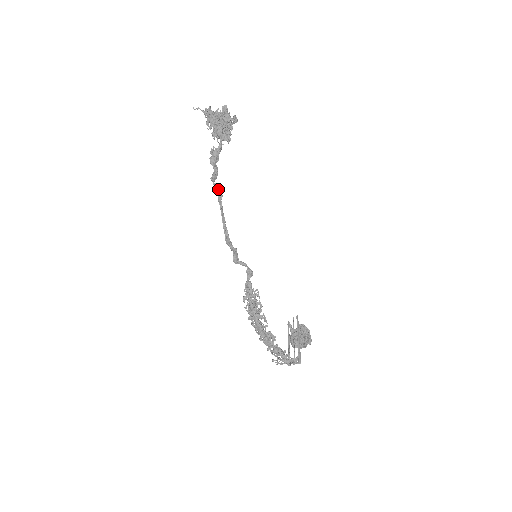
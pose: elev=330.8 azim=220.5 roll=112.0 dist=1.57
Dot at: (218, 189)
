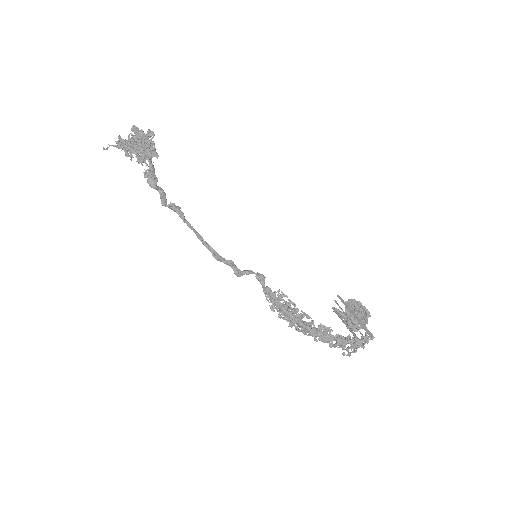
Dot at: (174, 208)
